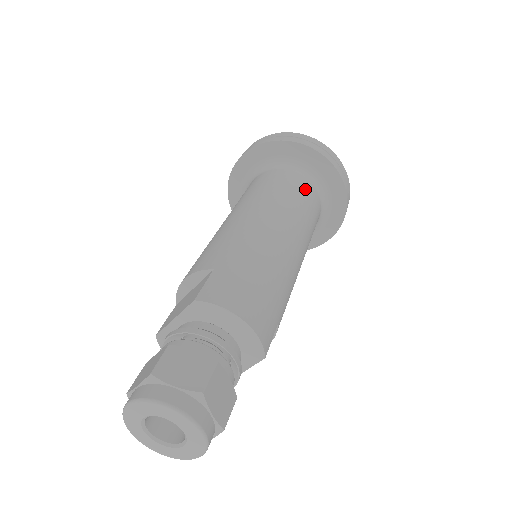
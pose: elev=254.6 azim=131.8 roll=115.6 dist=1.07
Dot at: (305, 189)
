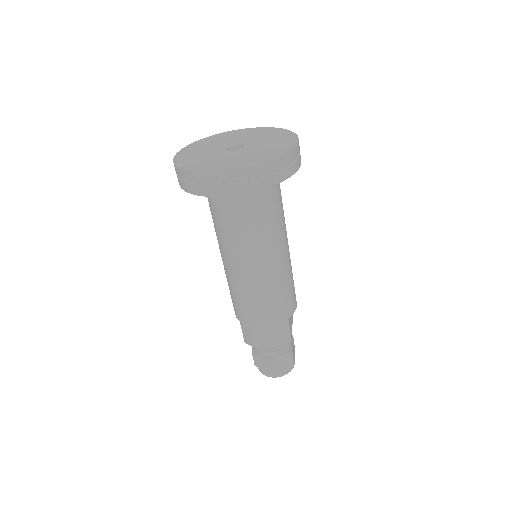
Dot at: (240, 212)
